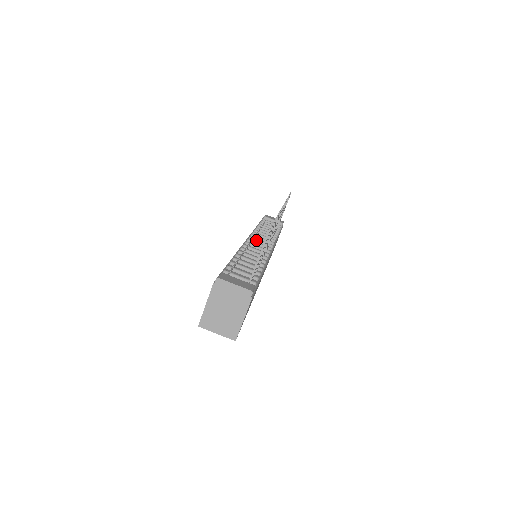
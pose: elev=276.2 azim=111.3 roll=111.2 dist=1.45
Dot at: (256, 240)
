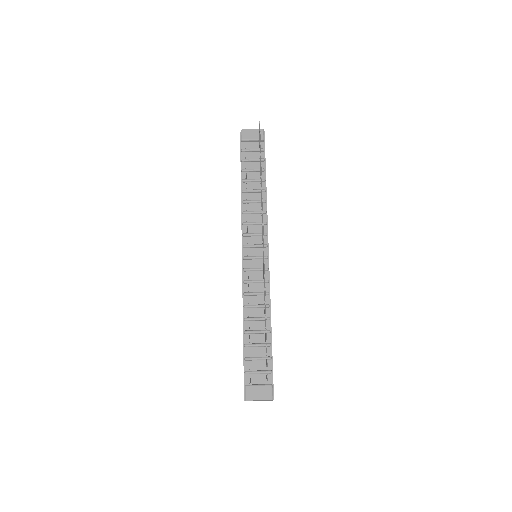
Dot at: (250, 247)
